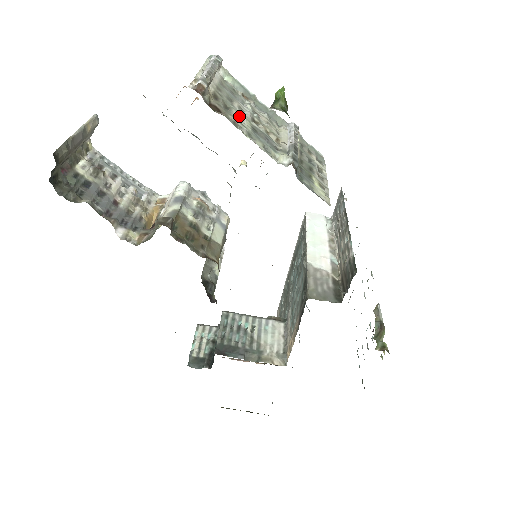
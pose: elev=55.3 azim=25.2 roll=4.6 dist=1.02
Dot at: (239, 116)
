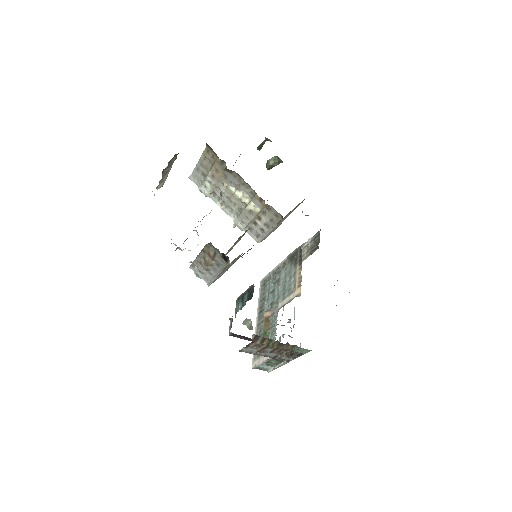
Dot at: occluded
